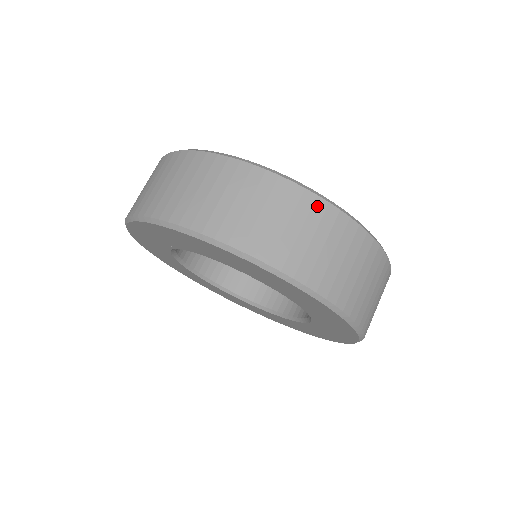
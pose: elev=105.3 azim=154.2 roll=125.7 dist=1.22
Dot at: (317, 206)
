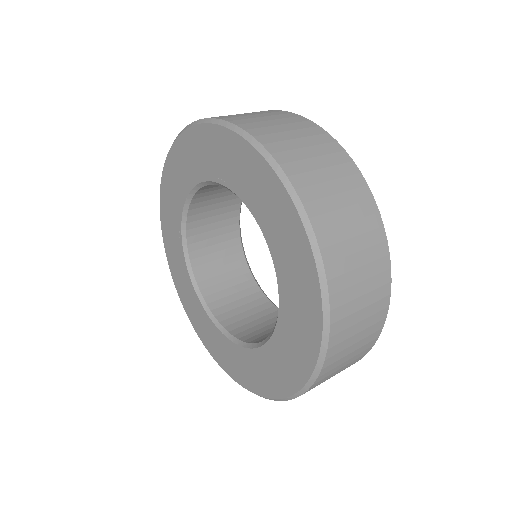
Dot at: (384, 261)
